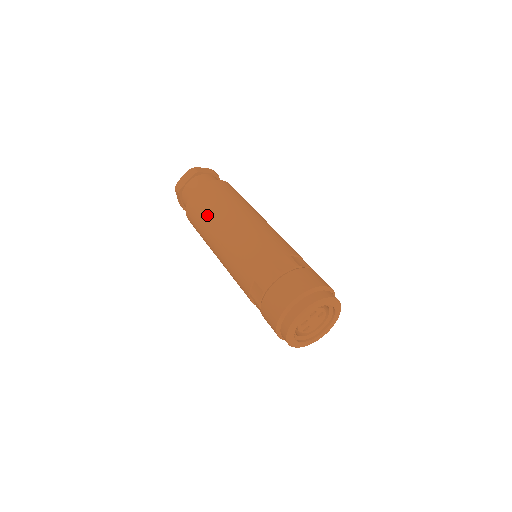
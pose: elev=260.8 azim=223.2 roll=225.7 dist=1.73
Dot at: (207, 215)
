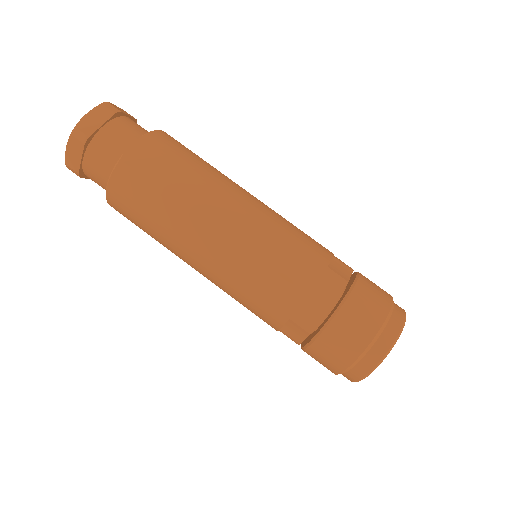
Dot at: (180, 189)
